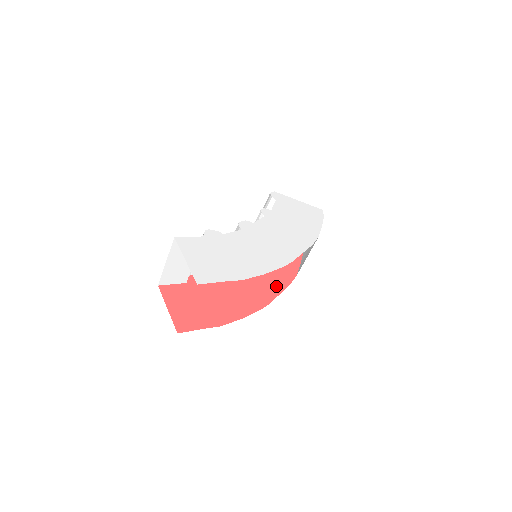
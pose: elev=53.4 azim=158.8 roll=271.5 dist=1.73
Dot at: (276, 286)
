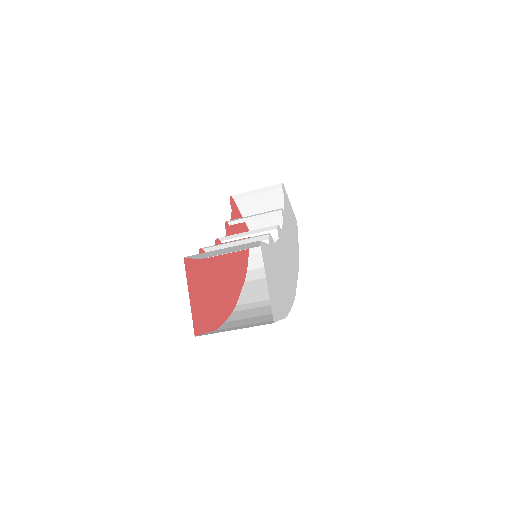
Dot at: (239, 281)
